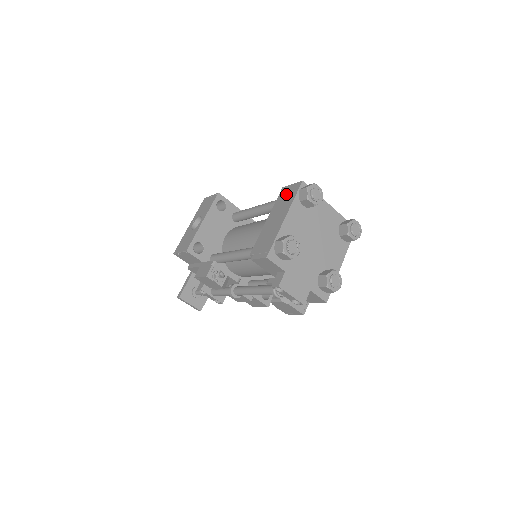
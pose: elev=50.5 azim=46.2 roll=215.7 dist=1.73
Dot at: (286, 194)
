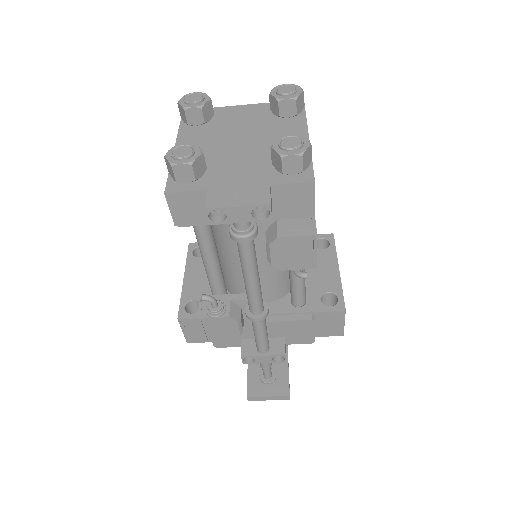
Dot at: occluded
